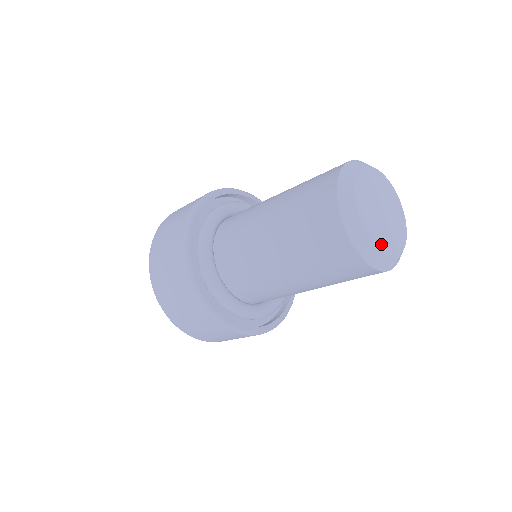
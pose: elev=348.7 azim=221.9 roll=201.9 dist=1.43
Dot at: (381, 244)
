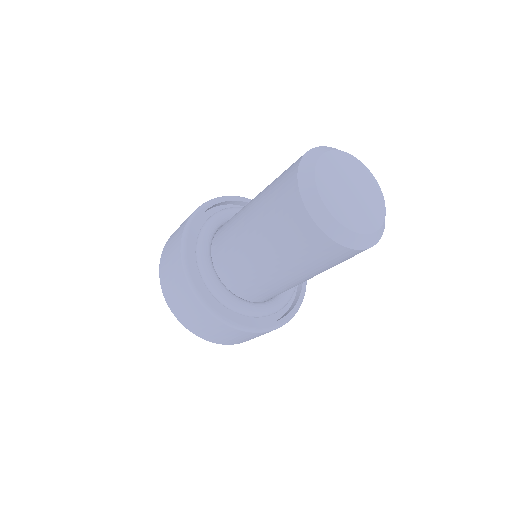
Dot at: (352, 223)
